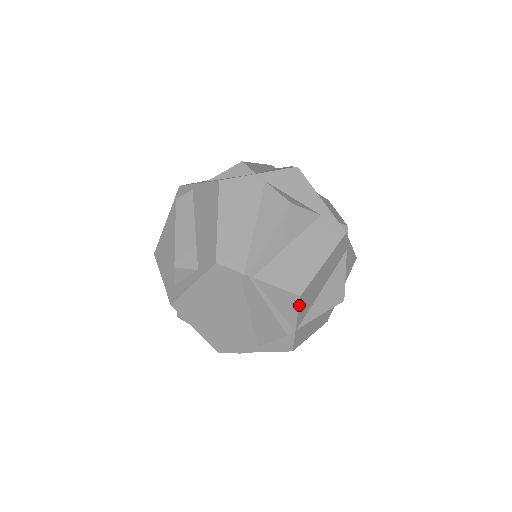
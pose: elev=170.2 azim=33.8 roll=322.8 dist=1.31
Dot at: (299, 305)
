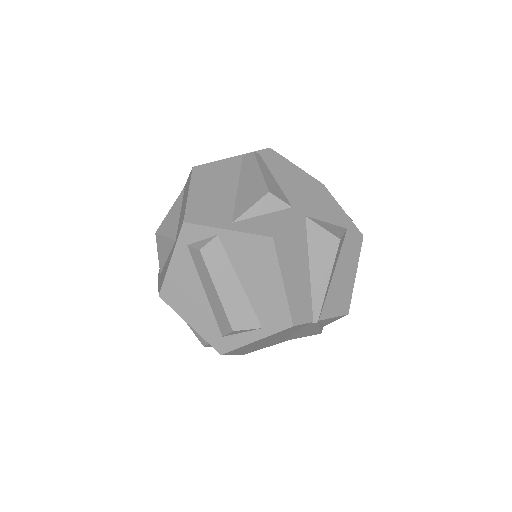
Dot at: (341, 317)
